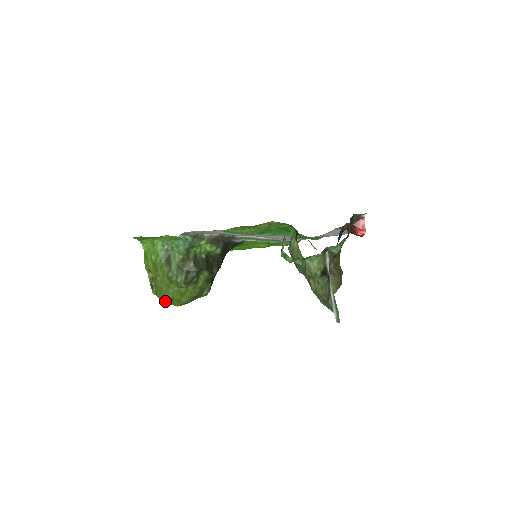
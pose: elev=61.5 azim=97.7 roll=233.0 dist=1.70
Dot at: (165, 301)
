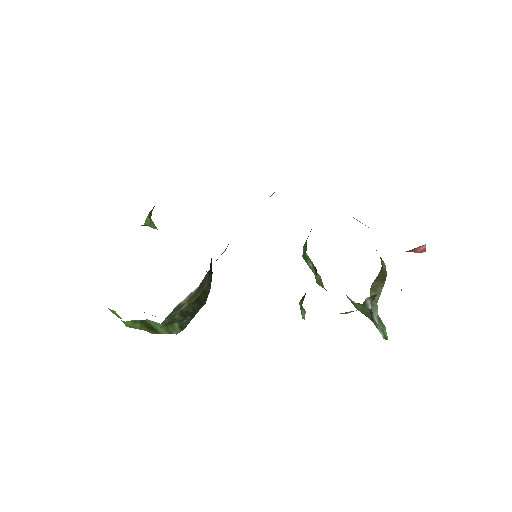
Dot at: occluded
